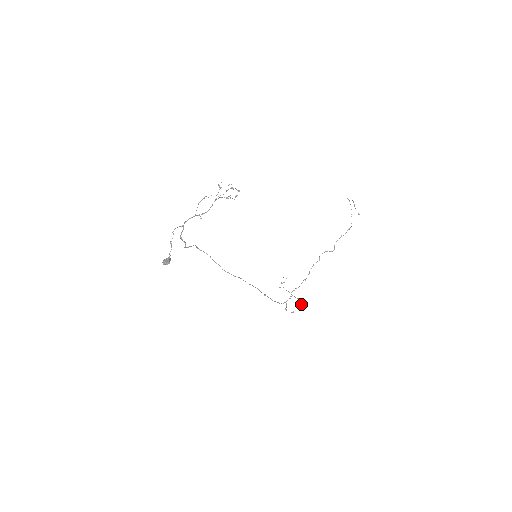
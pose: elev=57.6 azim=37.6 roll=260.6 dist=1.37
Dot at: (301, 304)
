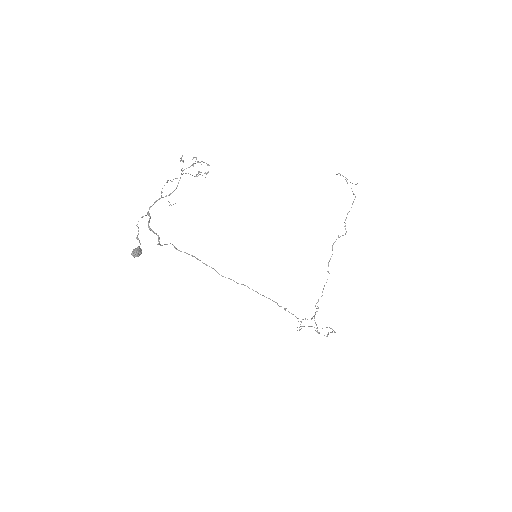
Dot at: occluded
